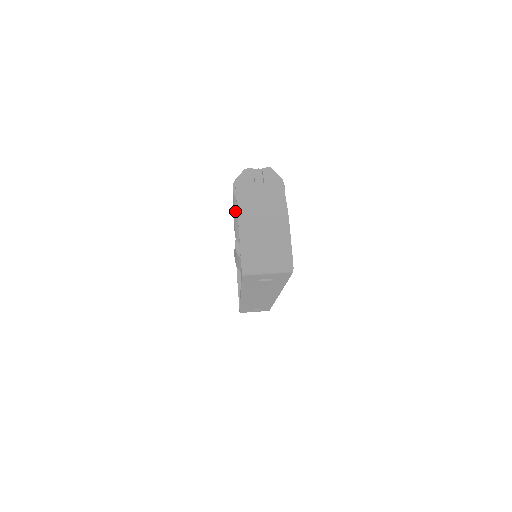
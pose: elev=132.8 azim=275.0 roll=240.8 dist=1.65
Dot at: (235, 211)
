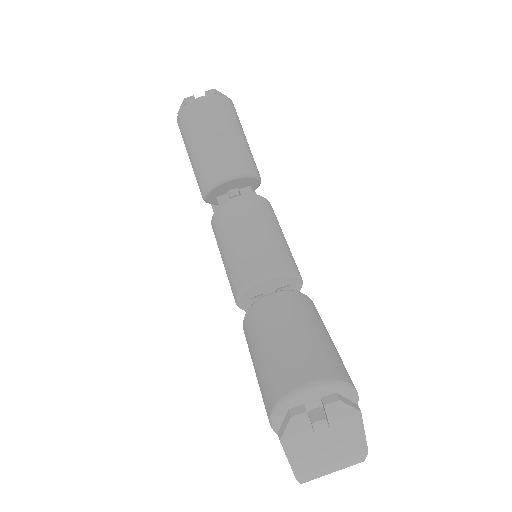
Dot at: occluded
